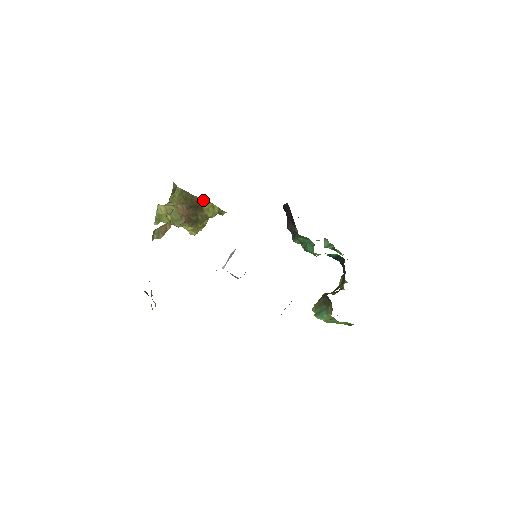
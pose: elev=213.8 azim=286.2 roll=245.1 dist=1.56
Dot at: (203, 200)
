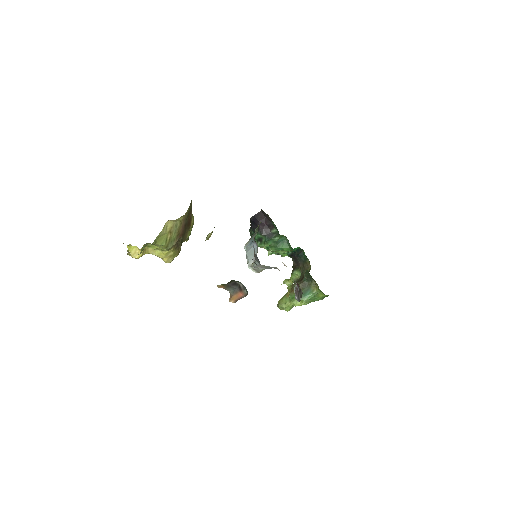
Dot at: (193, 218)
